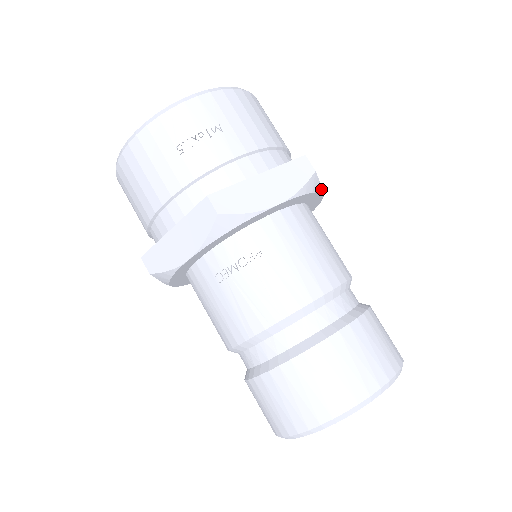
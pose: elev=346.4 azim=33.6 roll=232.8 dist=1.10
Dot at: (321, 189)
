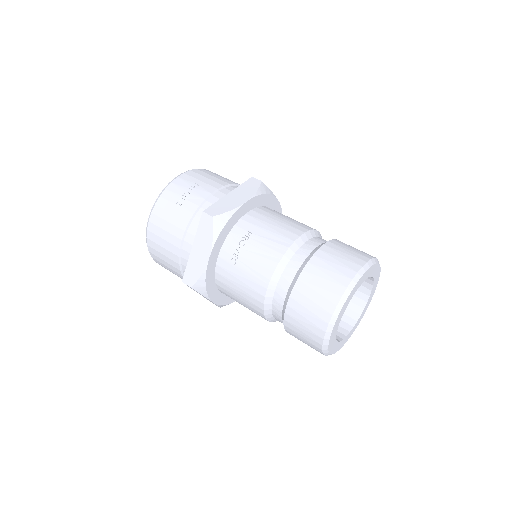
Dot at: (273, 194)
